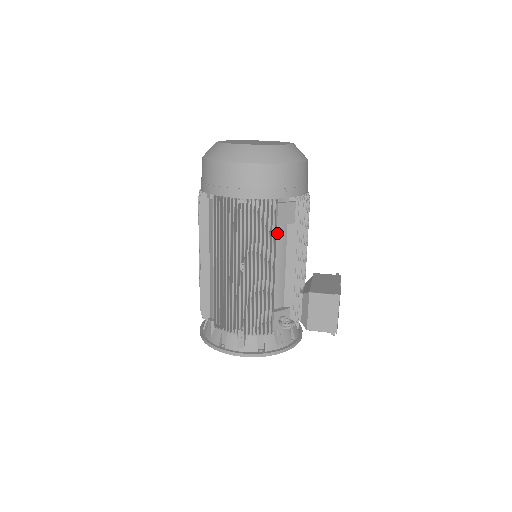
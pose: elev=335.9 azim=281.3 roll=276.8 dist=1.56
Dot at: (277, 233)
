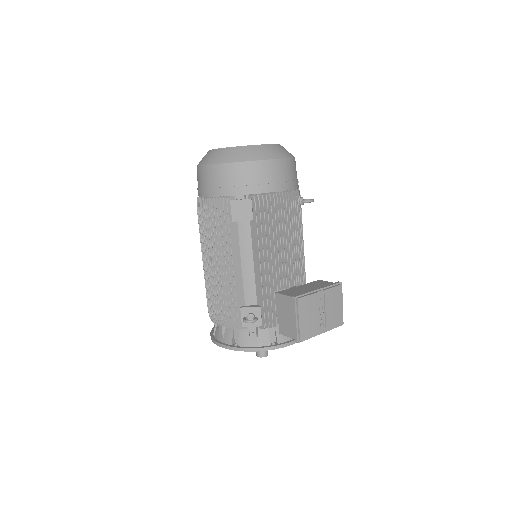
Dot at: (239, 230)
